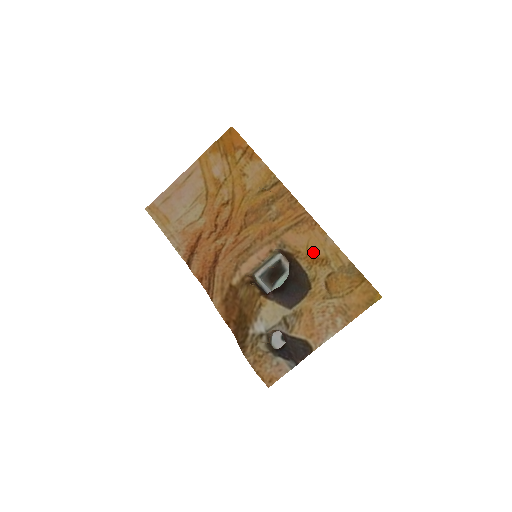
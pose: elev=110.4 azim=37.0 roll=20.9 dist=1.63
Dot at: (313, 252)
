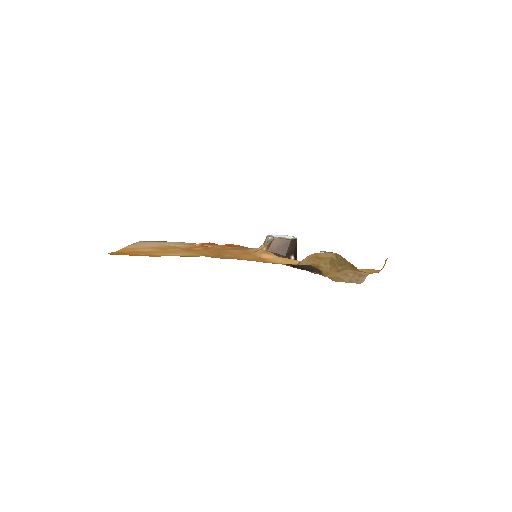
Dot at: (297, 261)
